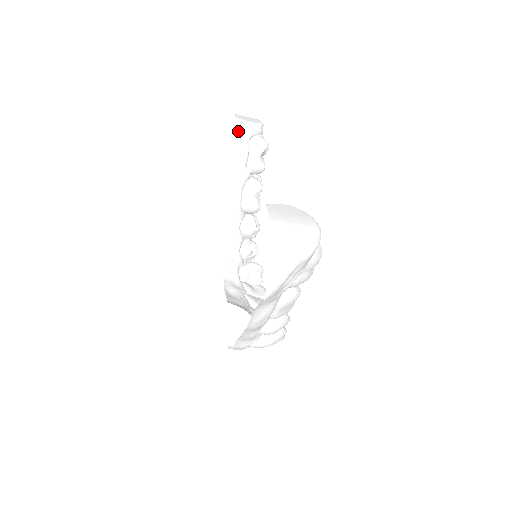
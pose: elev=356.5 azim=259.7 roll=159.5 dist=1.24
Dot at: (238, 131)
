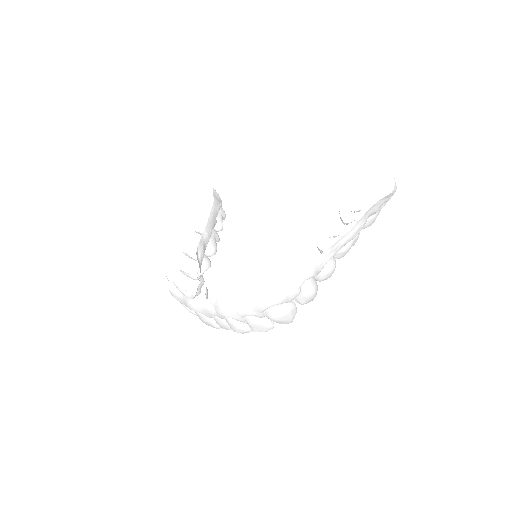
Dot at: (215, 193)
